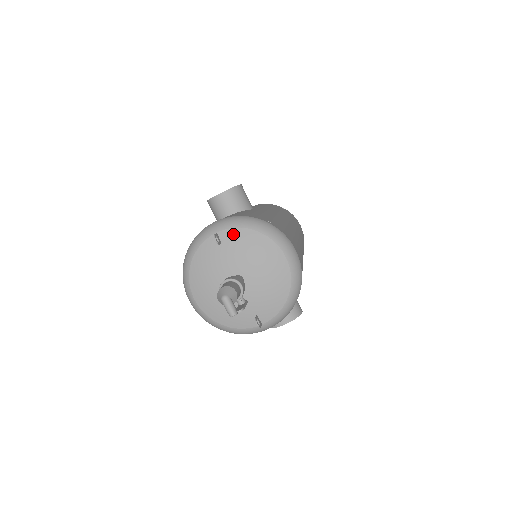
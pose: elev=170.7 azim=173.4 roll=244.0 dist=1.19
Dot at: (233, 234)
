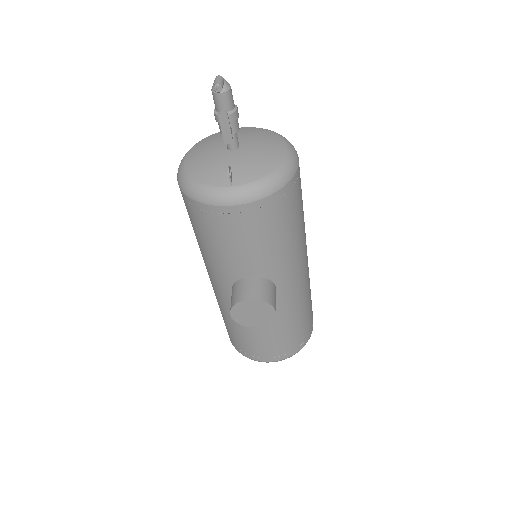
Dot at: (251, 128)
